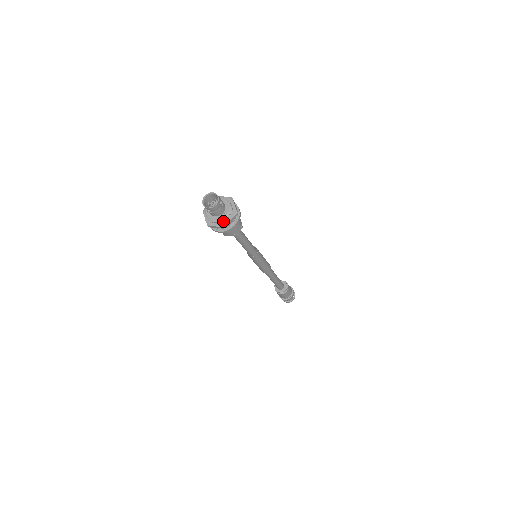
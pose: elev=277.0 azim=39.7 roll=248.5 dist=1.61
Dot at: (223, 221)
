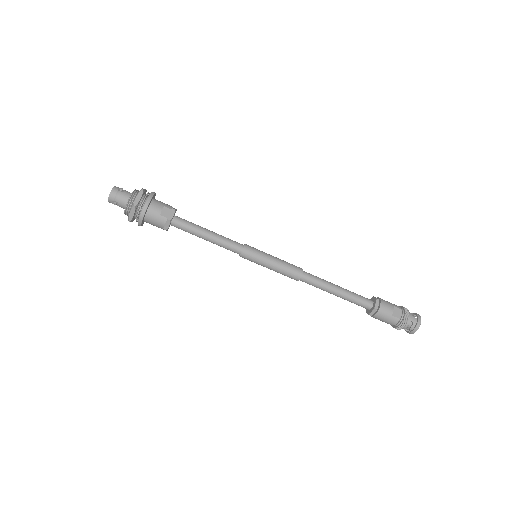
Dot at: (131, 203)
